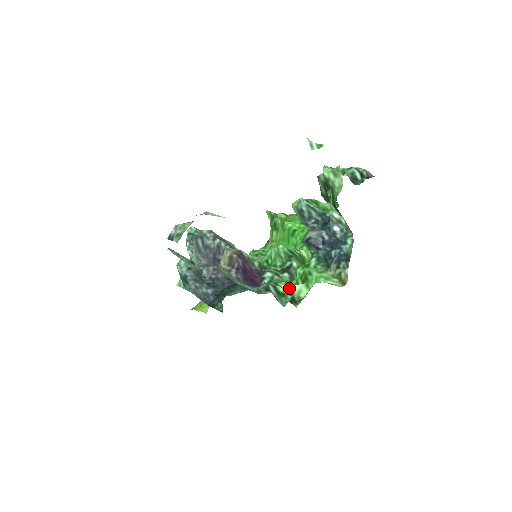
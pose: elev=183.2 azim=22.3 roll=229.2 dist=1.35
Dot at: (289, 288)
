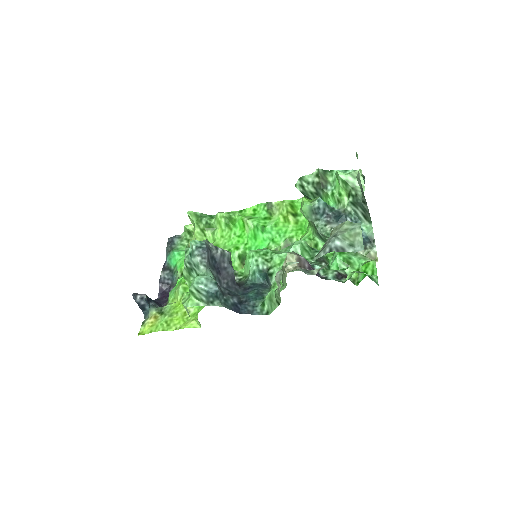
Dot at: (346, 273)
